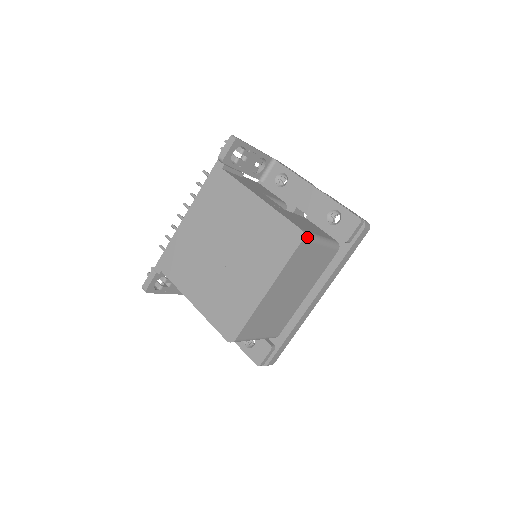
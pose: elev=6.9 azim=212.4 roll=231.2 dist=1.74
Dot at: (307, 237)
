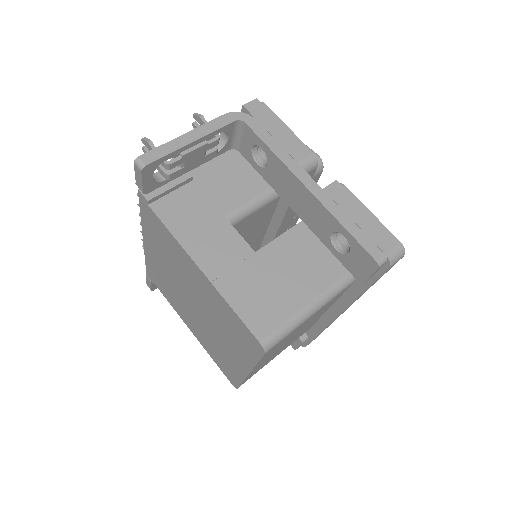
Dot at: (273, 344)
